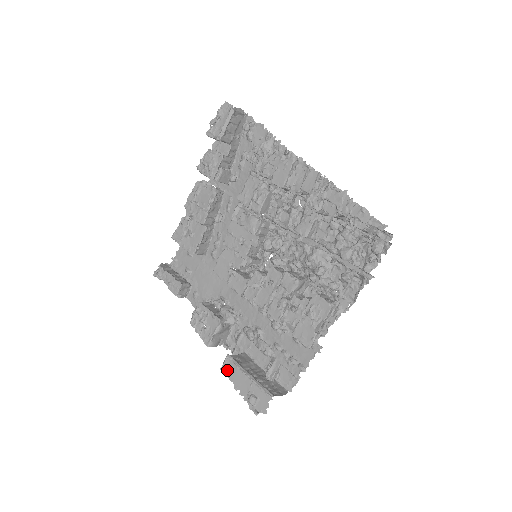
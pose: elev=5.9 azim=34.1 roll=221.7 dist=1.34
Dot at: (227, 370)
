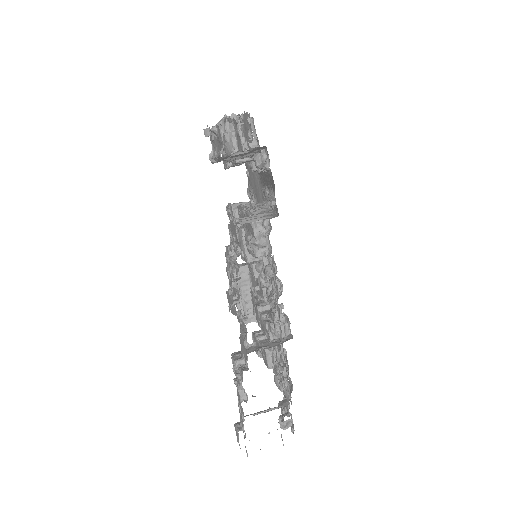
Dot at: occluded
